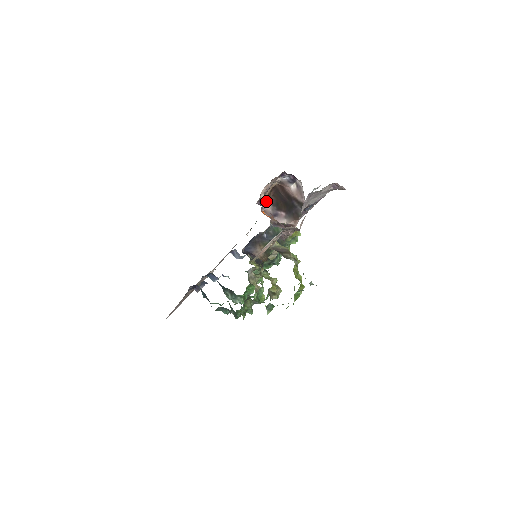
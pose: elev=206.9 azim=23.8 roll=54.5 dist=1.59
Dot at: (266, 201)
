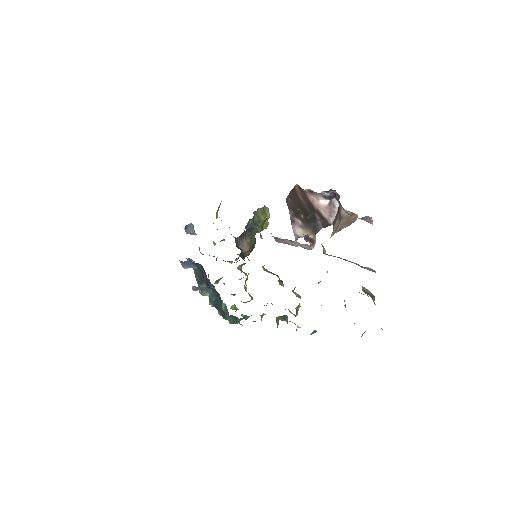
Dot at: (287, 203)
